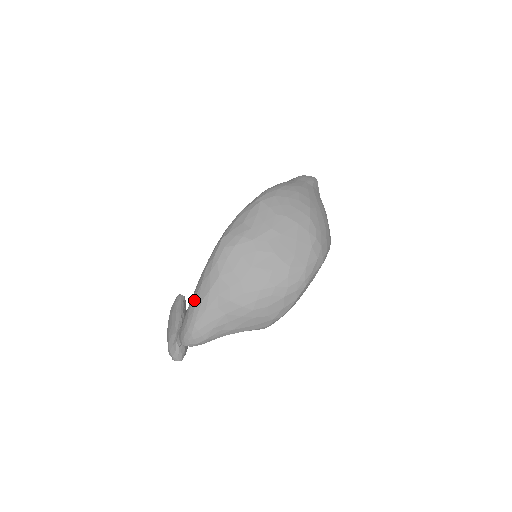
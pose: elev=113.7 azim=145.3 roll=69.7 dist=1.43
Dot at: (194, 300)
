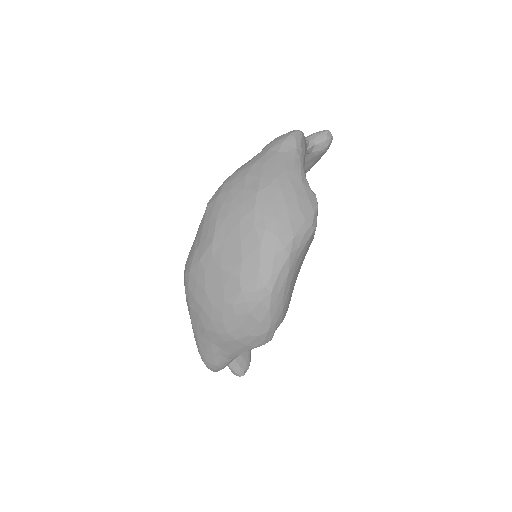
Dot at: occluded
